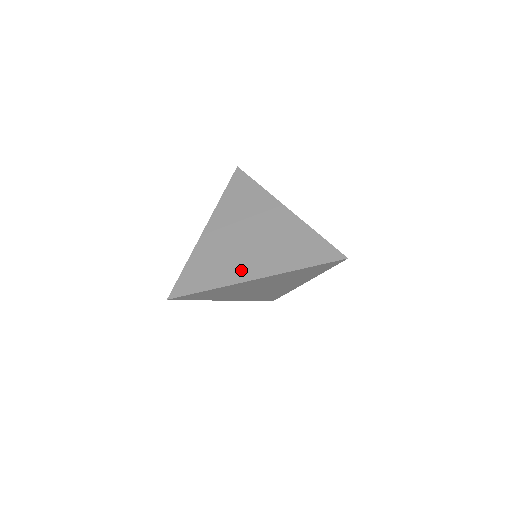
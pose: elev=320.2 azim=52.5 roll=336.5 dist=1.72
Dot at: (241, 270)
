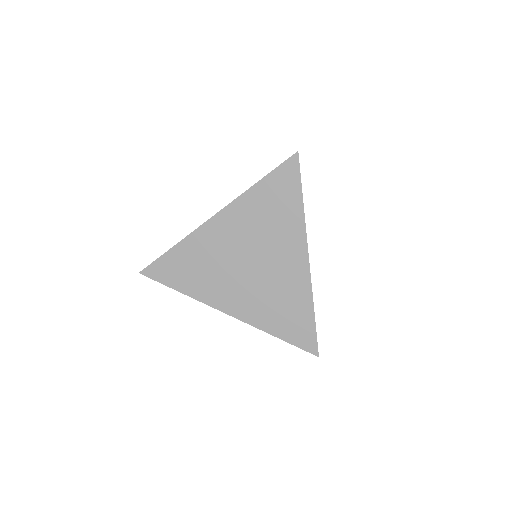
Dot at: (220, 295)
